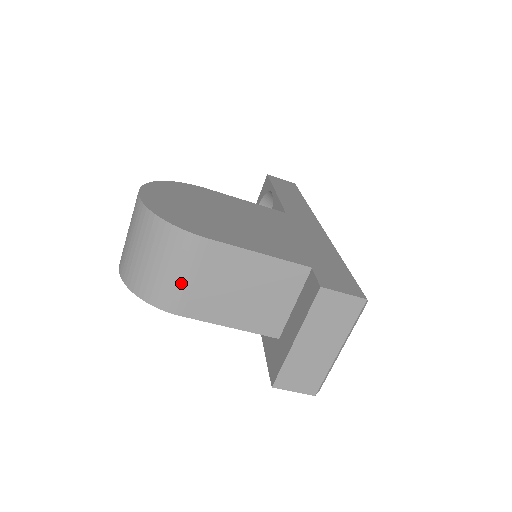
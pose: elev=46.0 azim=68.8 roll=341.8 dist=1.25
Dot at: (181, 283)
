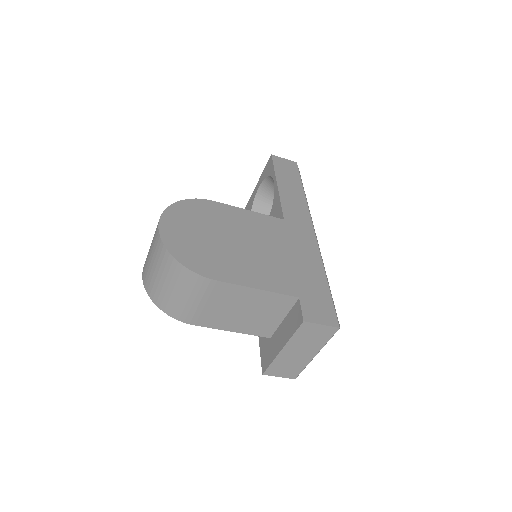
Dot at: (194, 306)
